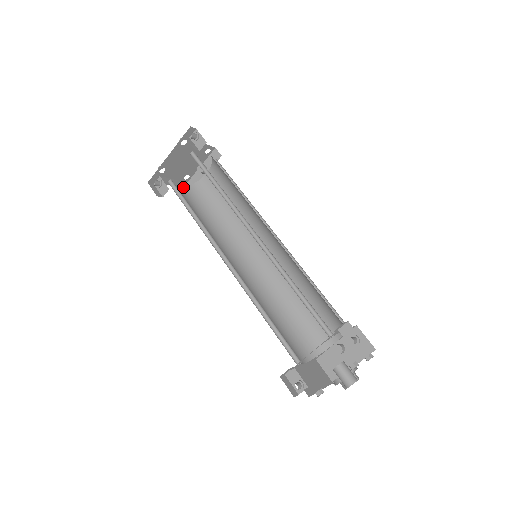
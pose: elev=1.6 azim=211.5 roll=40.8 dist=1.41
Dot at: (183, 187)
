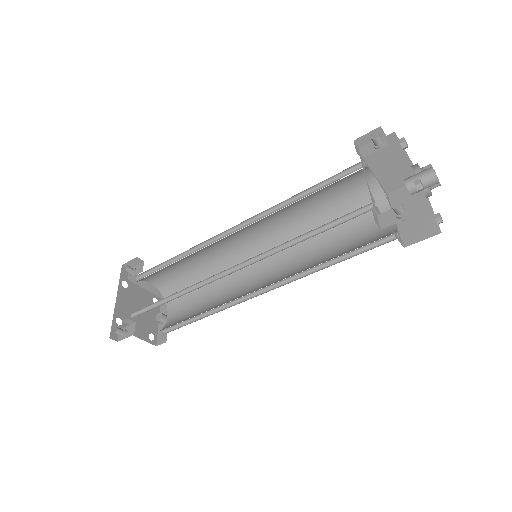
Dot at: occluded
